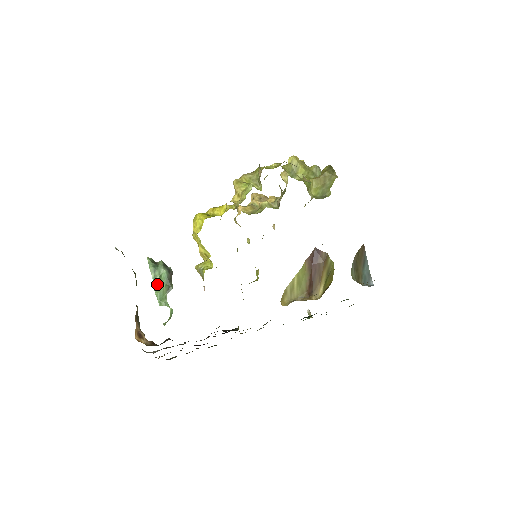
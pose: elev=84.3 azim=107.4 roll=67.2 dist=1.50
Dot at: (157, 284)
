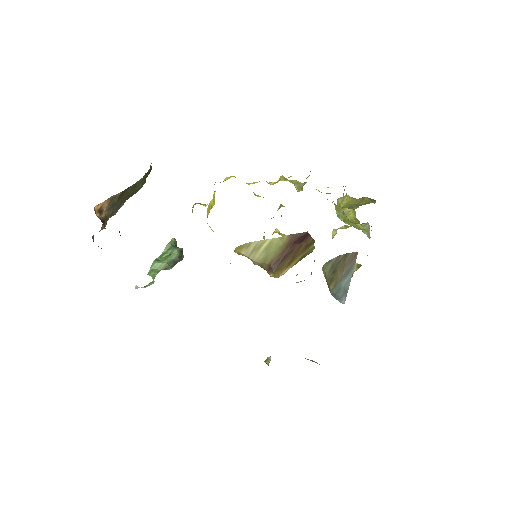
Dot at: (162, 258)
